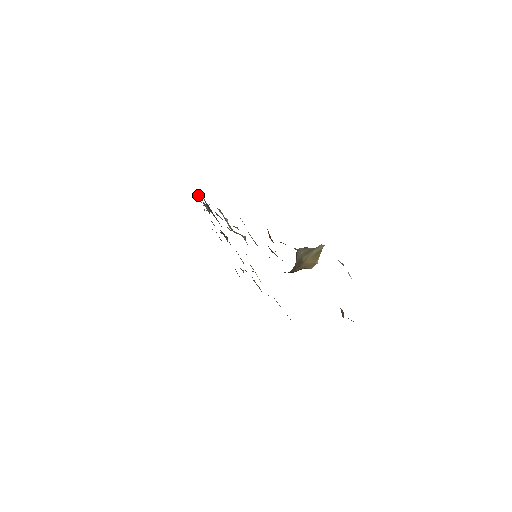
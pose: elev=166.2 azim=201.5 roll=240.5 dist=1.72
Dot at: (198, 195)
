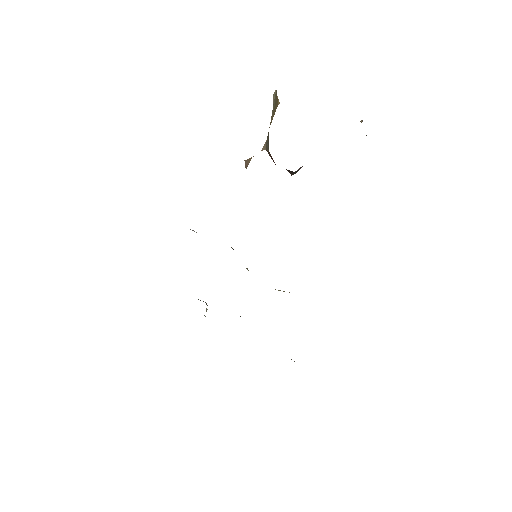
Dot at: occluded
